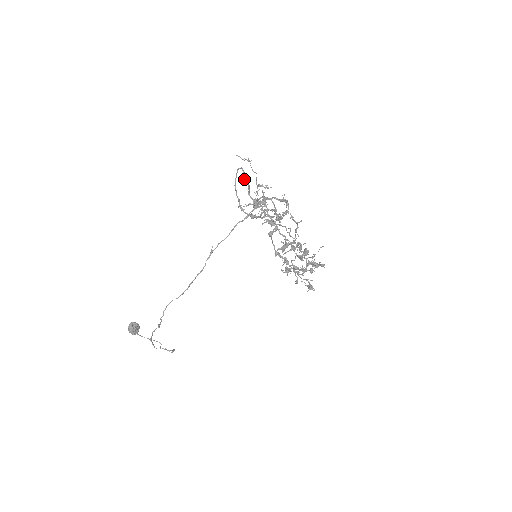
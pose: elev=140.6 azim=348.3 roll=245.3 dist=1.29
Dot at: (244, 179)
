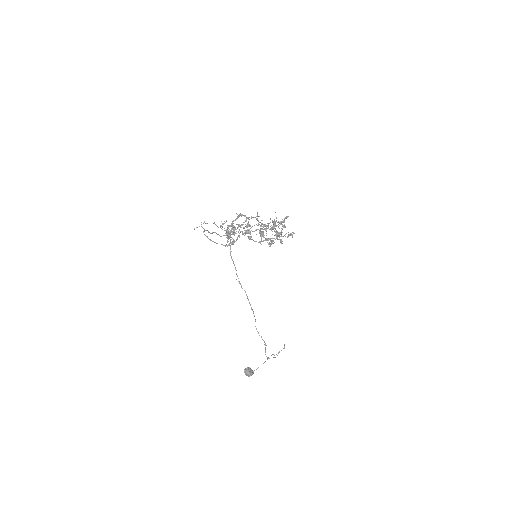
Dot at: (210, 233)
